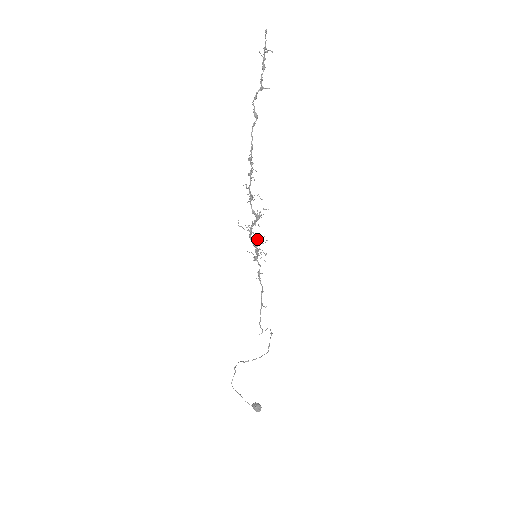
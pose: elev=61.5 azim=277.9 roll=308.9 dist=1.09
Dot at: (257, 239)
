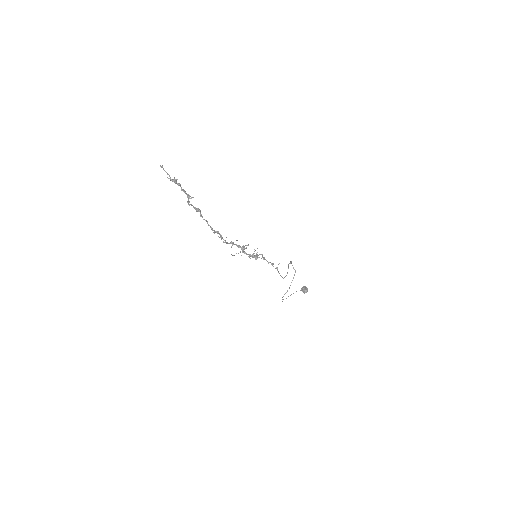
Dot at: (252, 256)
